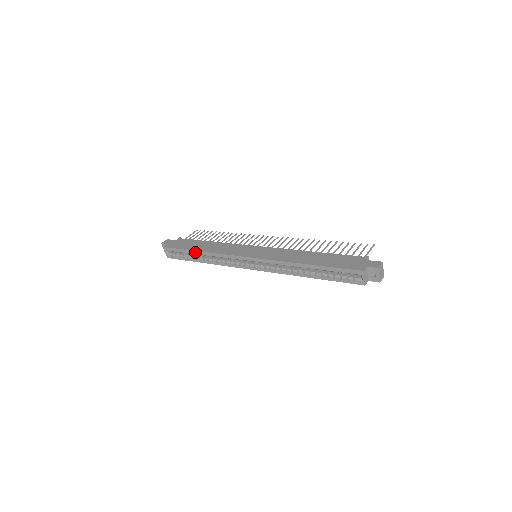
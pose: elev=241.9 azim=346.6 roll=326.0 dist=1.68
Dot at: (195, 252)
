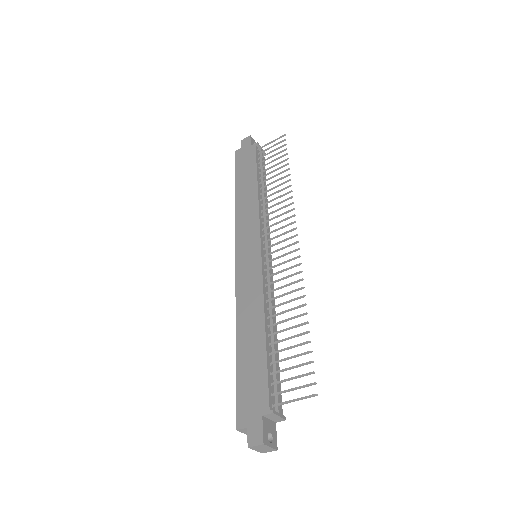
Dot at: (236, 191)
